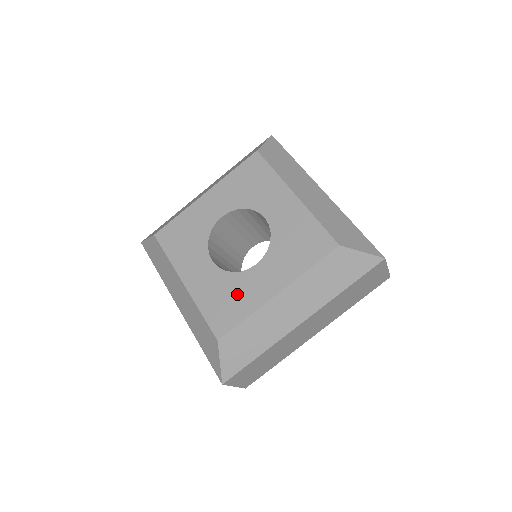
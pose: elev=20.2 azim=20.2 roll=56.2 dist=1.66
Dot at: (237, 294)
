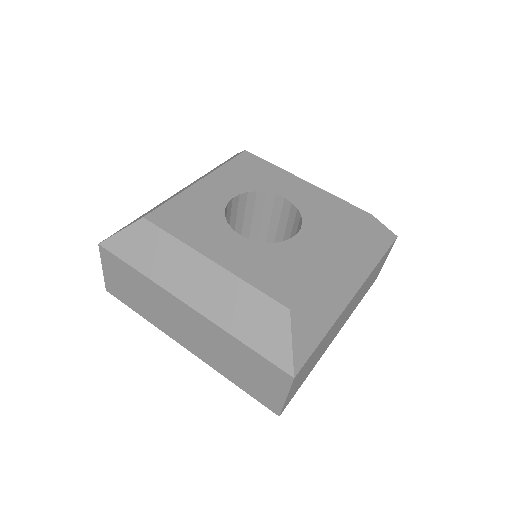
Dot at: (289, 261)
